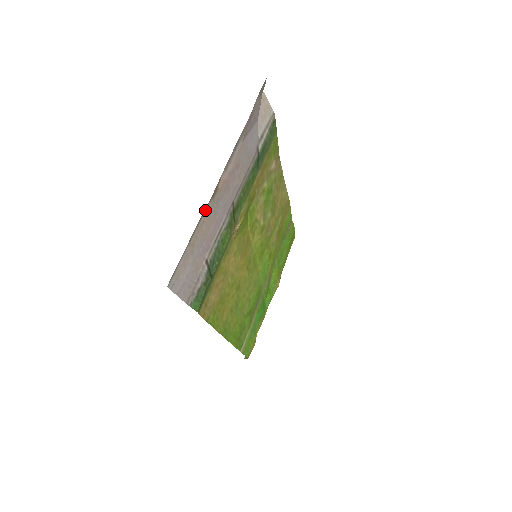
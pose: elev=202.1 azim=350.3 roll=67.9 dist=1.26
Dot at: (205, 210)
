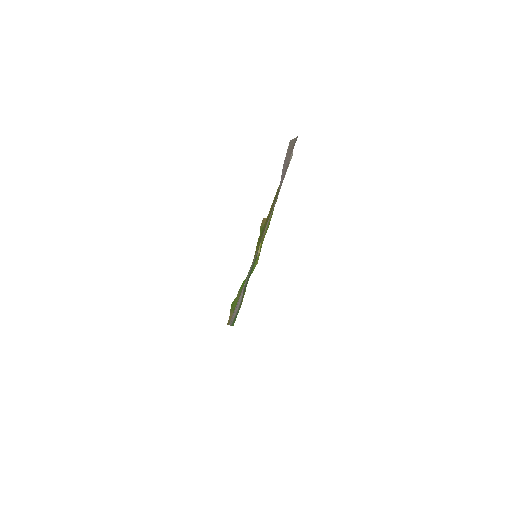
Dot at: occluded
